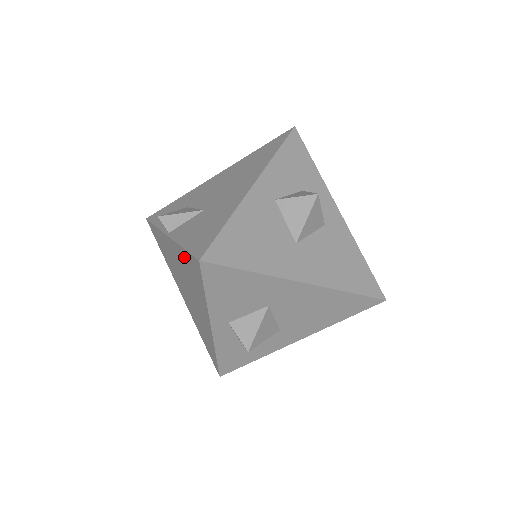
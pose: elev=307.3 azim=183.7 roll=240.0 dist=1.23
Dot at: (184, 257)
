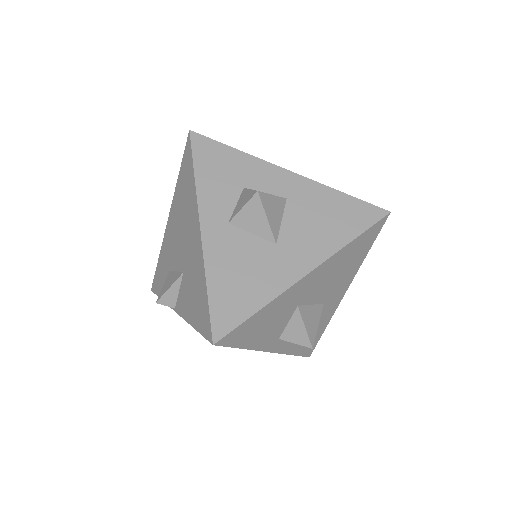
Dot at: occluded
